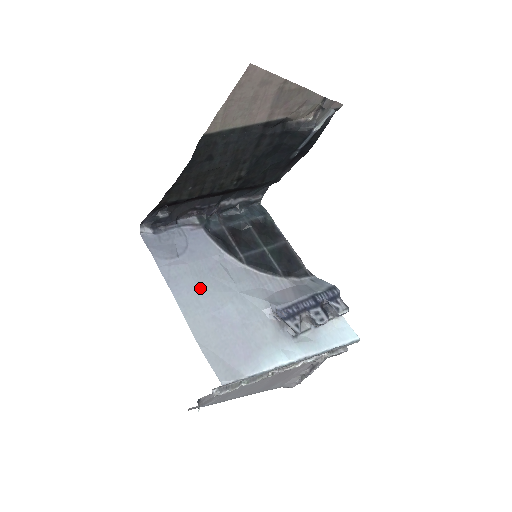
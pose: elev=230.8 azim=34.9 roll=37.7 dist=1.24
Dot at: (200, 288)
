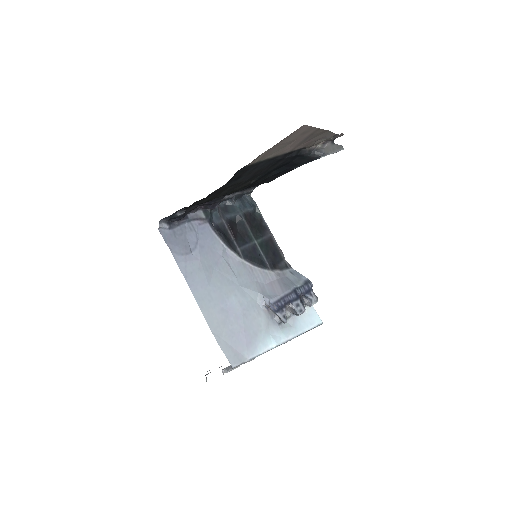
Dot at: (211, 283)
